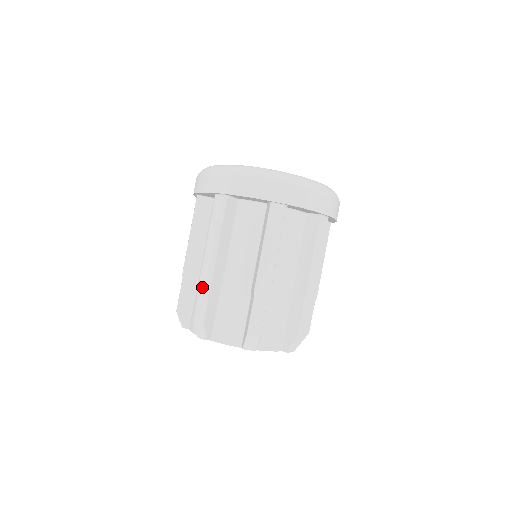
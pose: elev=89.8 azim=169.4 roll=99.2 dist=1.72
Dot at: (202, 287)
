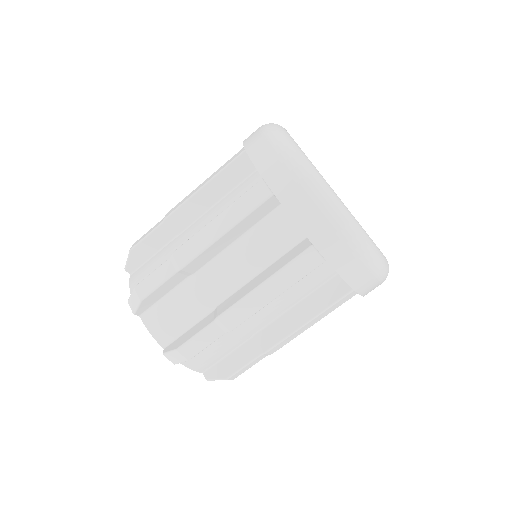
Dot at: (162, 220)
